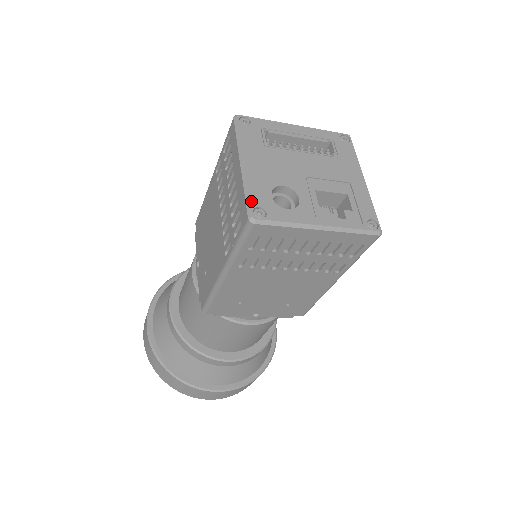
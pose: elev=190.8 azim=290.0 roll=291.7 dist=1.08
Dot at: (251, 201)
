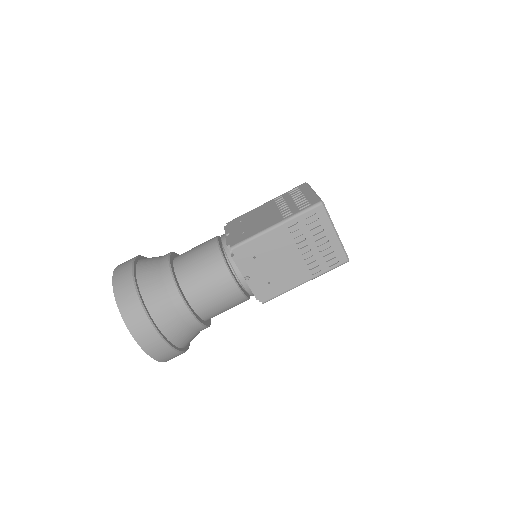
Dot at: occluded
